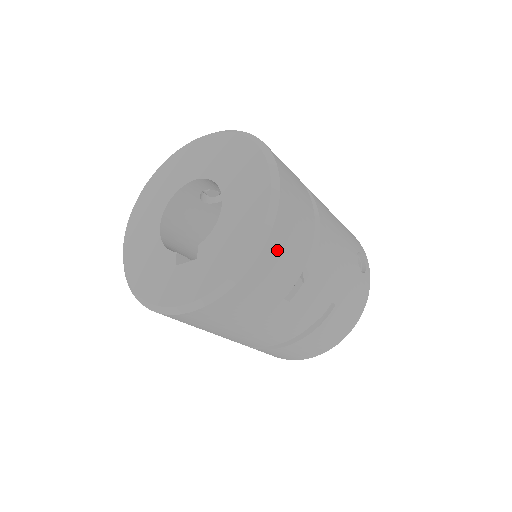
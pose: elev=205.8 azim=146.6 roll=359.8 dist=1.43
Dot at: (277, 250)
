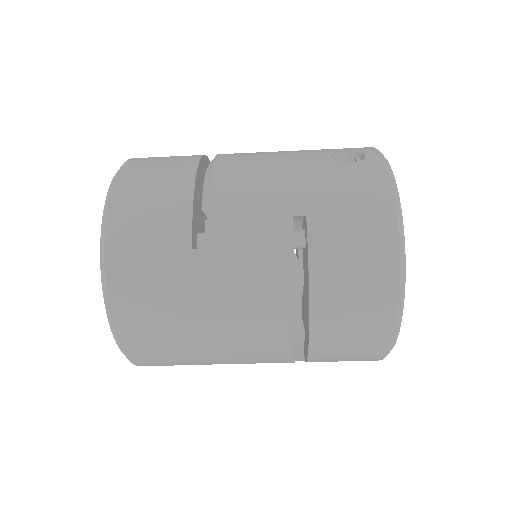
Dot at: (130, 210)
